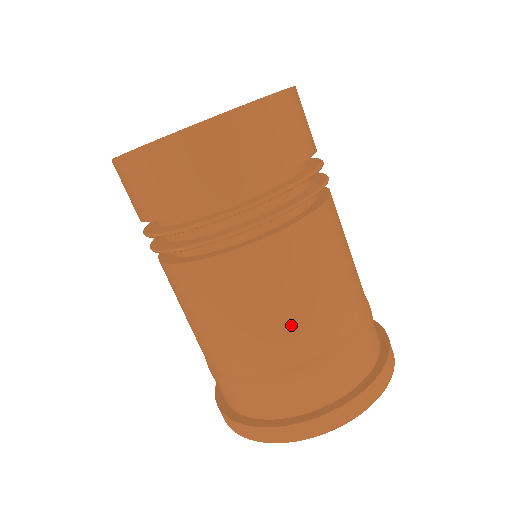
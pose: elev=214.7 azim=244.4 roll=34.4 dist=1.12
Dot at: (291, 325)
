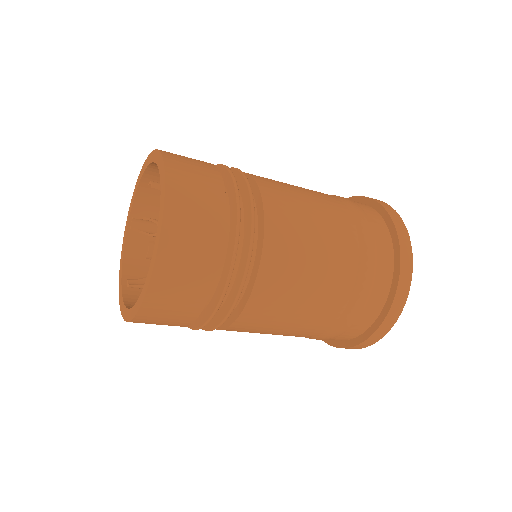
Dot at: (331, 251)
